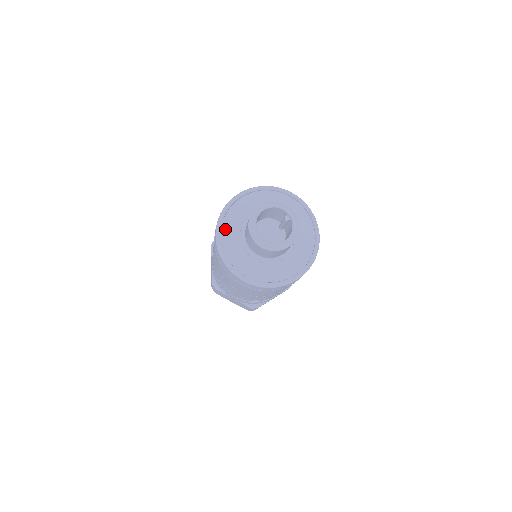
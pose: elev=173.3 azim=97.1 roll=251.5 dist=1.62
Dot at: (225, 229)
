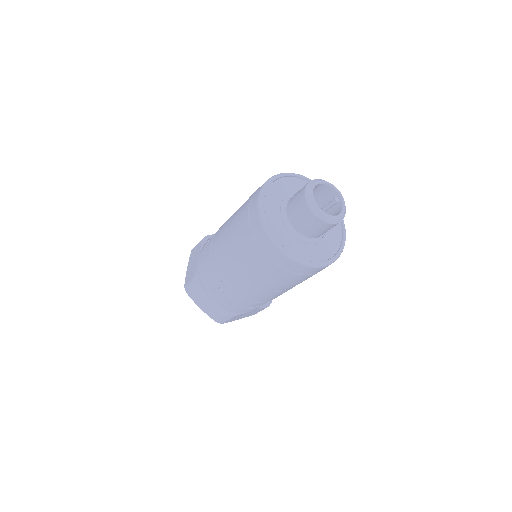
Dot at: (268, 197)
